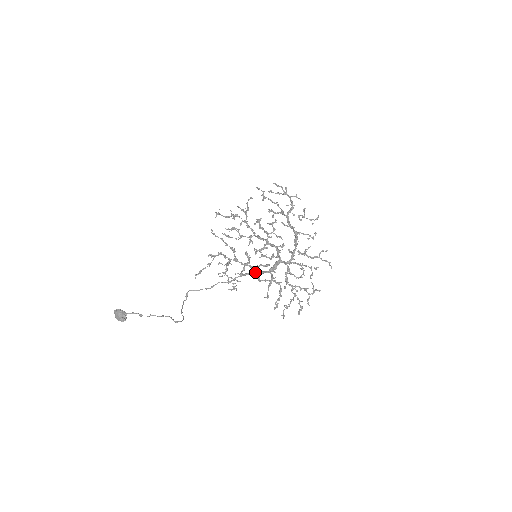
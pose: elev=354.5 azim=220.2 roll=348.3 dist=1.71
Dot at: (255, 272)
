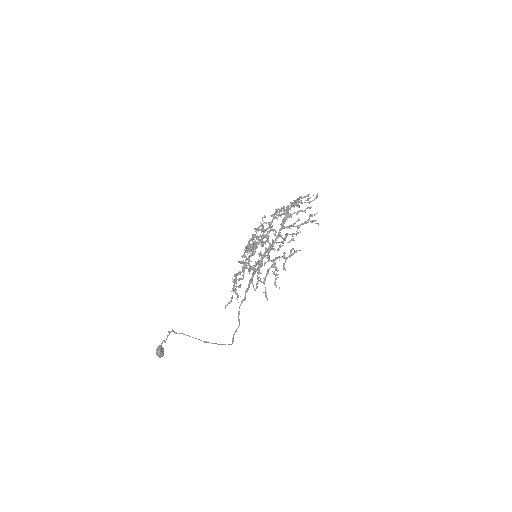
Dot at: occluded
